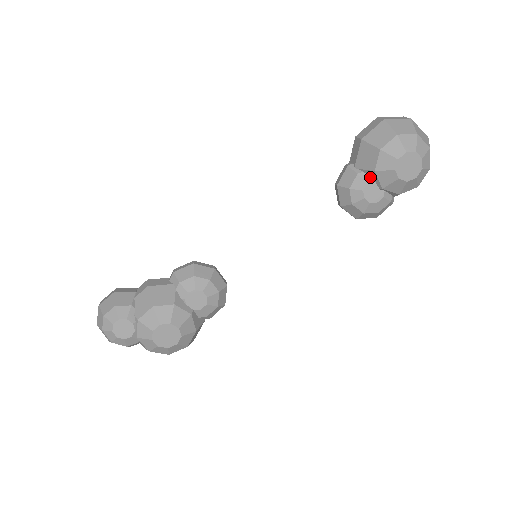
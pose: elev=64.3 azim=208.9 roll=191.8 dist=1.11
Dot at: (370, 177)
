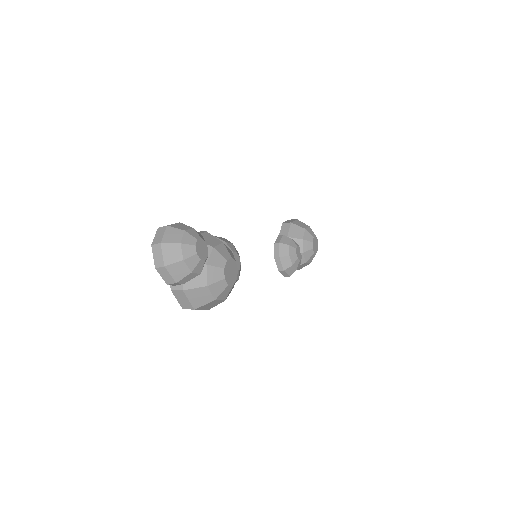
Dot at: (297, 244)
